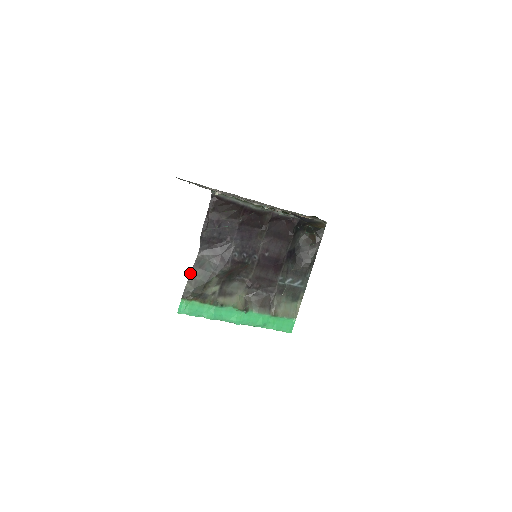
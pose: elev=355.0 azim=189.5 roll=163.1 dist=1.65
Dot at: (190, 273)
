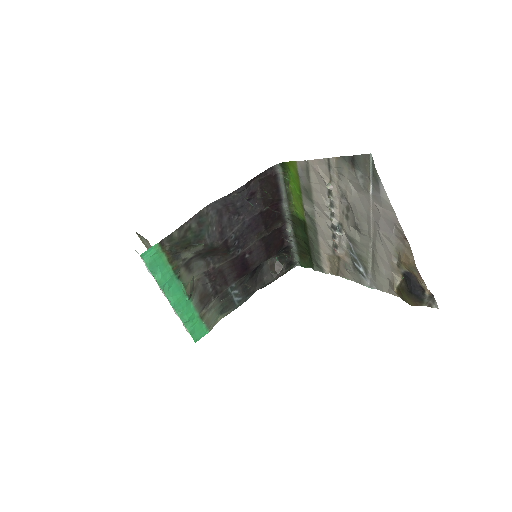
Dot at: occluded
